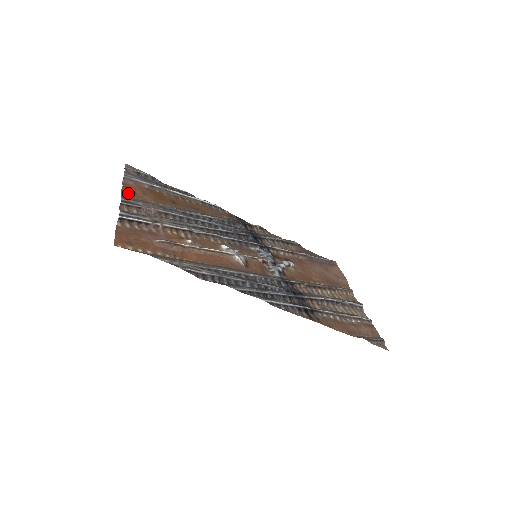
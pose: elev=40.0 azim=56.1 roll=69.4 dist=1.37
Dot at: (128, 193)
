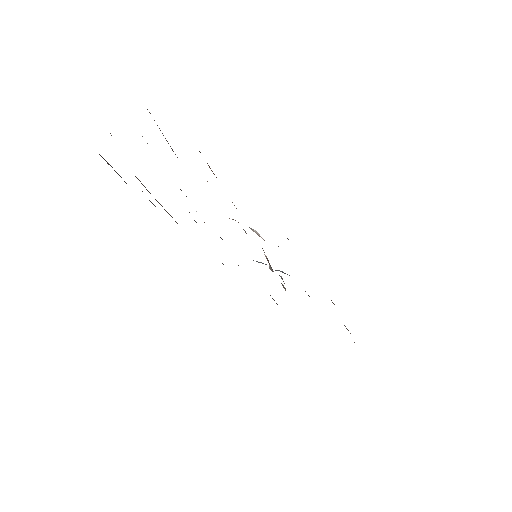
Dot at: occluded
